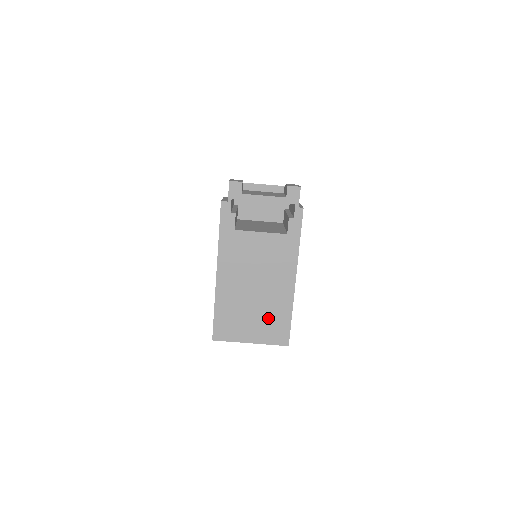
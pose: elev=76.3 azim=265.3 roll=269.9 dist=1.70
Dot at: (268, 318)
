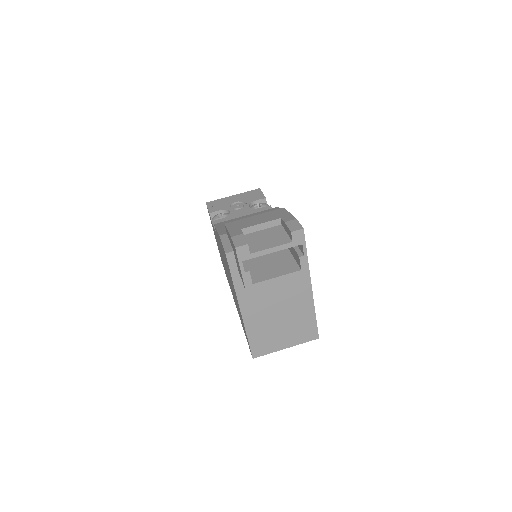
Dot at: (296, 326)
